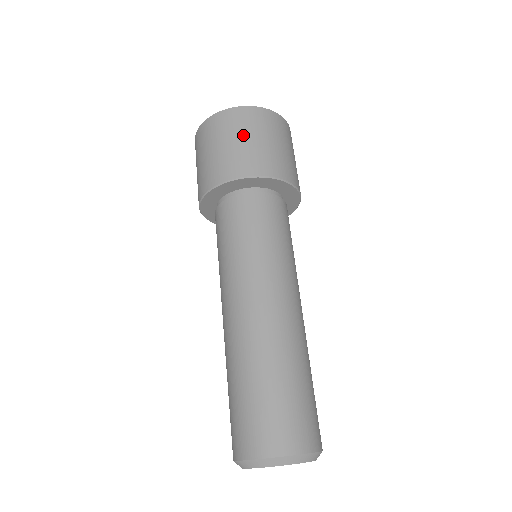
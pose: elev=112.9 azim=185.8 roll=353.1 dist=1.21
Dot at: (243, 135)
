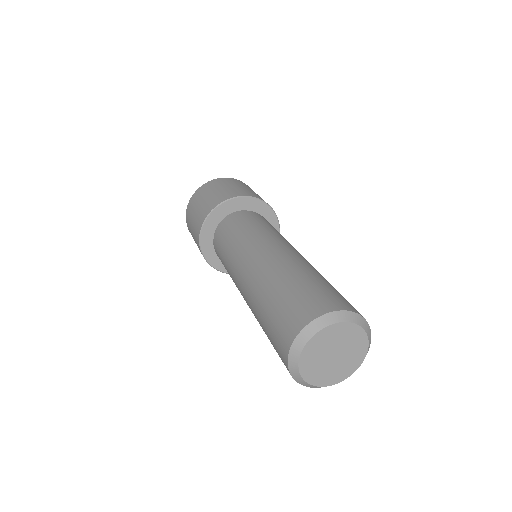
Dot at: (207, 194)
